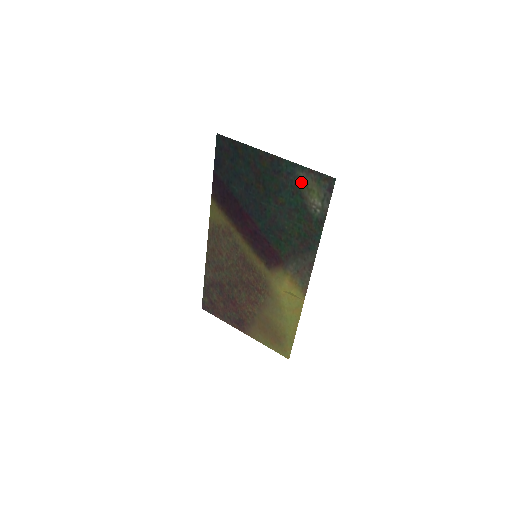
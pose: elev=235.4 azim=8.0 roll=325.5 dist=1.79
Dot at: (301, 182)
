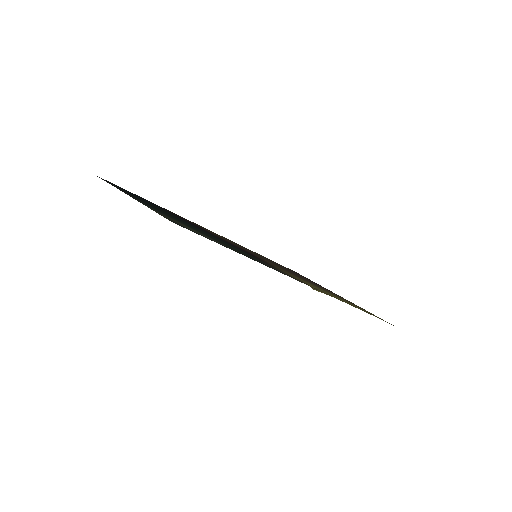
Dot at: occluded
